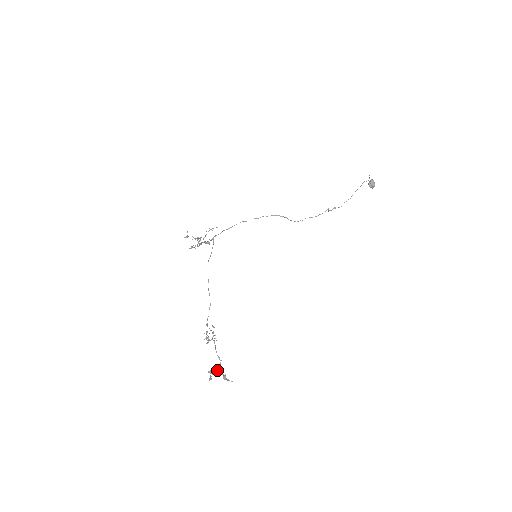
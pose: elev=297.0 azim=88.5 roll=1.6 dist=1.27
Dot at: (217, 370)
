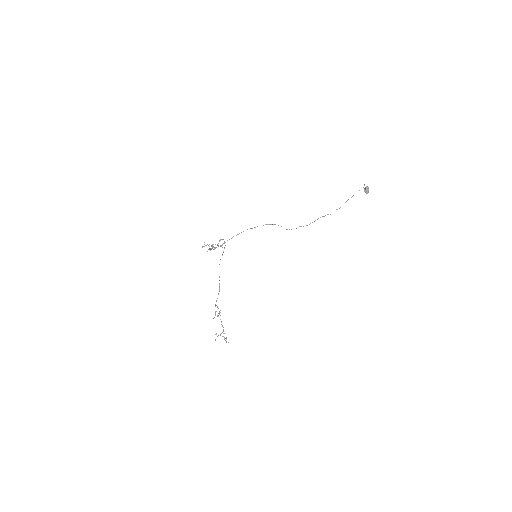
Dot at: occluded
